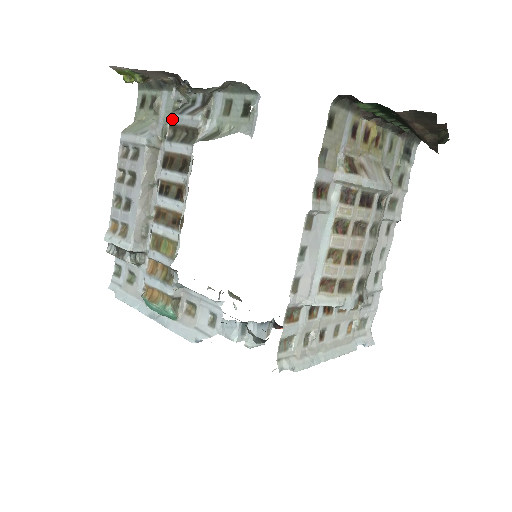
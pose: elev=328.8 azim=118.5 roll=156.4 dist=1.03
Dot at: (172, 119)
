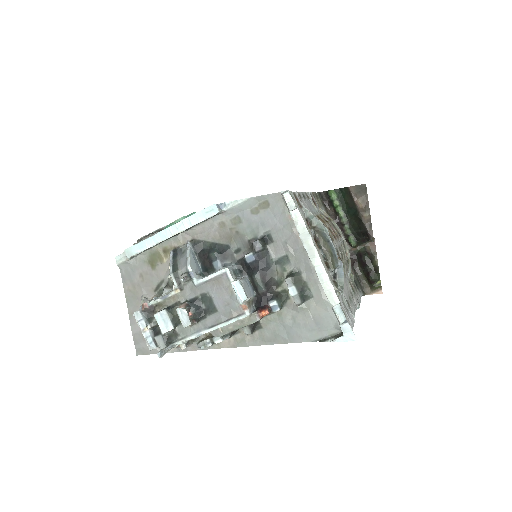
Dot at: occluded
